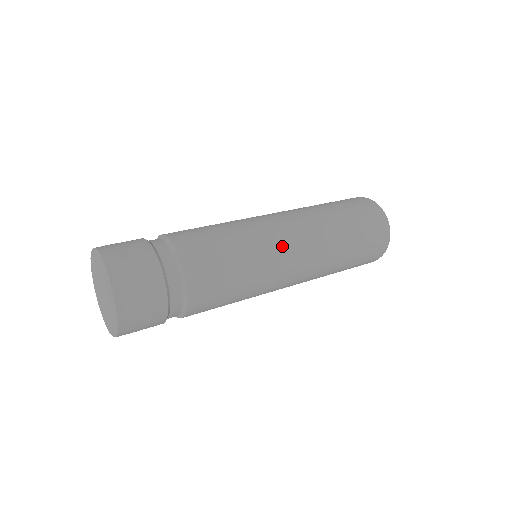
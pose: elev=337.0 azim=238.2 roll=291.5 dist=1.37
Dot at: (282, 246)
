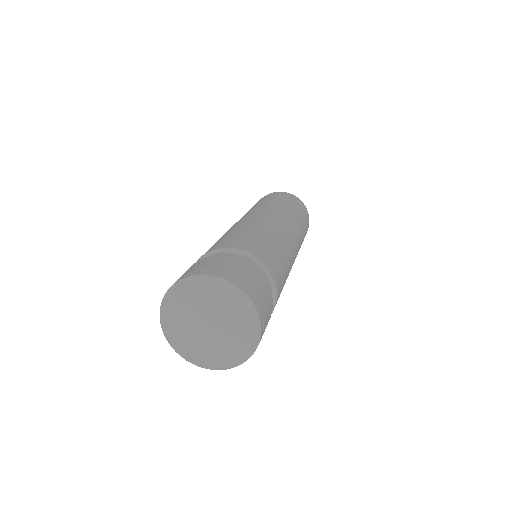
Dot at: (293, 245)
